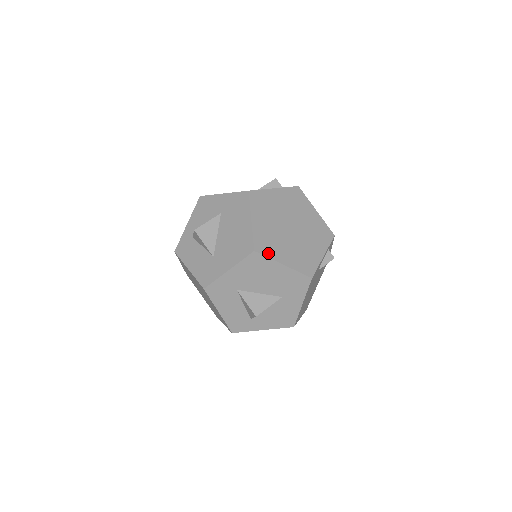
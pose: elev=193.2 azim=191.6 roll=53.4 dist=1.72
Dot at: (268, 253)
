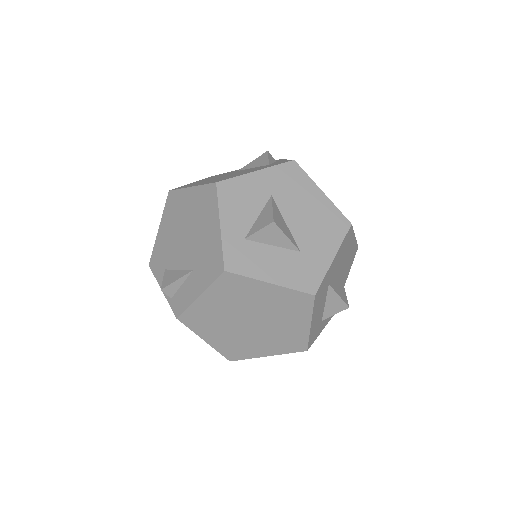
Dot at: occluded
